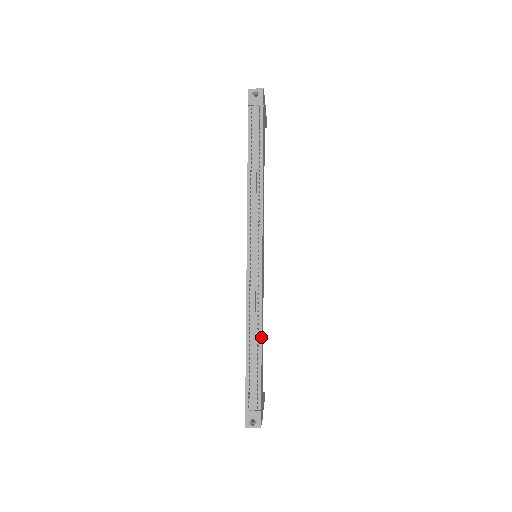
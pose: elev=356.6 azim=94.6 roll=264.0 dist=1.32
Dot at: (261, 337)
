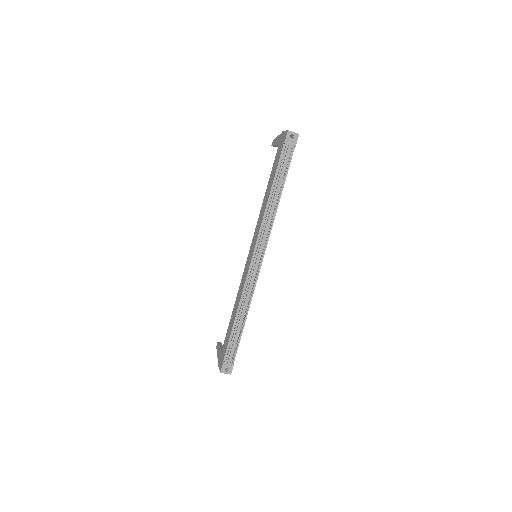
Dot at: occluded
